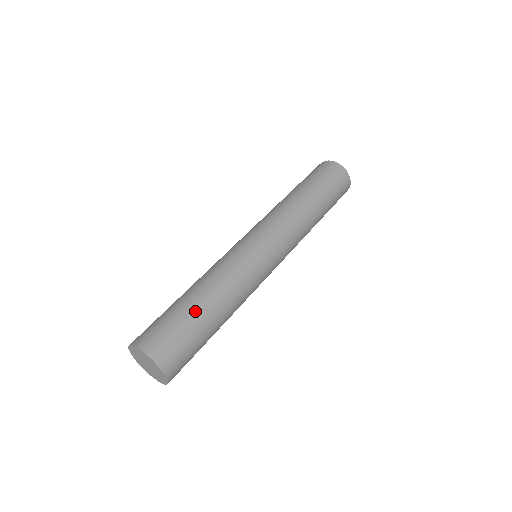
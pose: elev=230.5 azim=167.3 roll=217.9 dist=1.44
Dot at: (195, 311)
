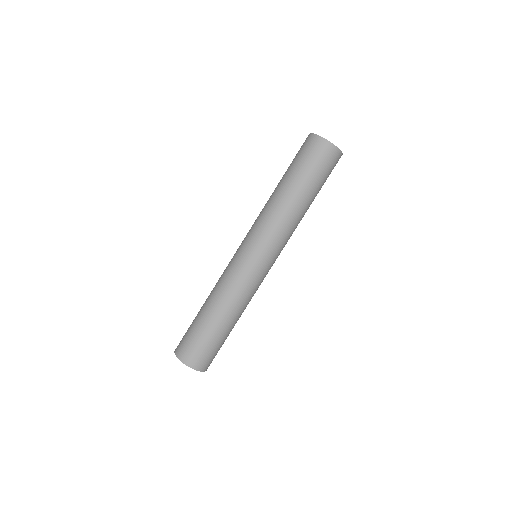
Dot at: (207, 324)
